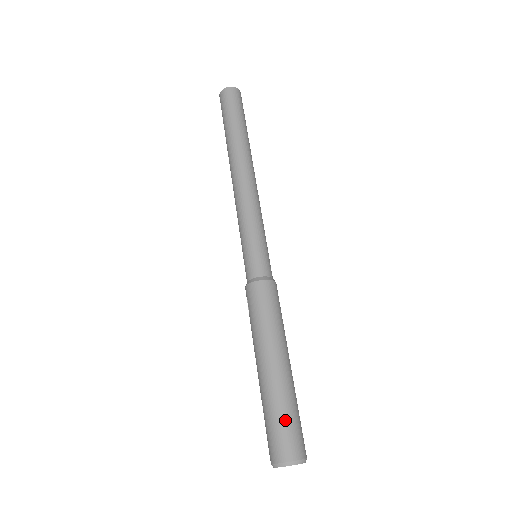
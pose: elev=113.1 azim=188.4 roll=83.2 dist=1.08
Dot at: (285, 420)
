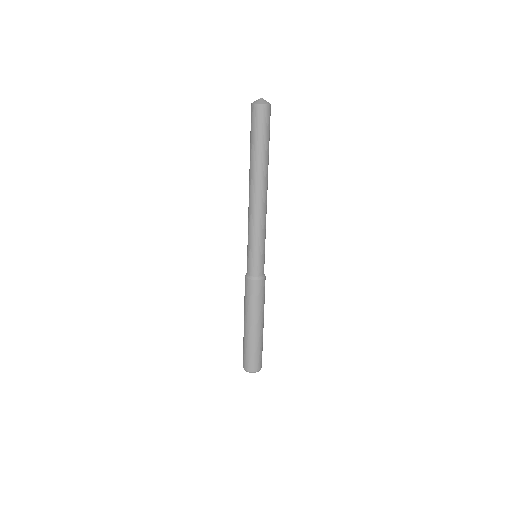
Dot at: (254, 355)
